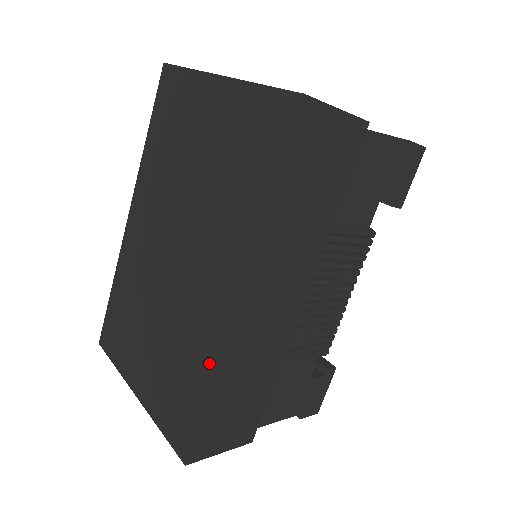
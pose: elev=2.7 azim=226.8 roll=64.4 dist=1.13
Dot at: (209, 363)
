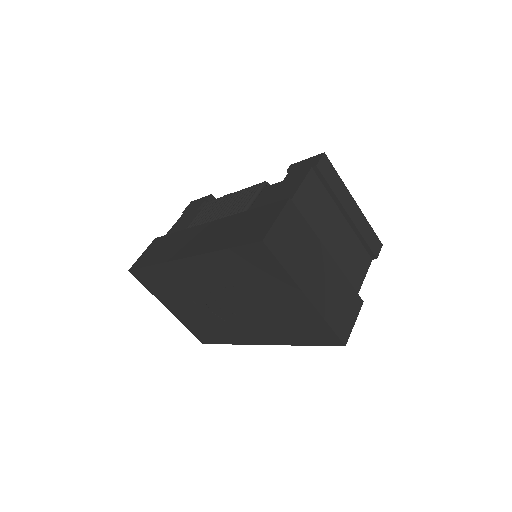
Dot at: (234, 341)
